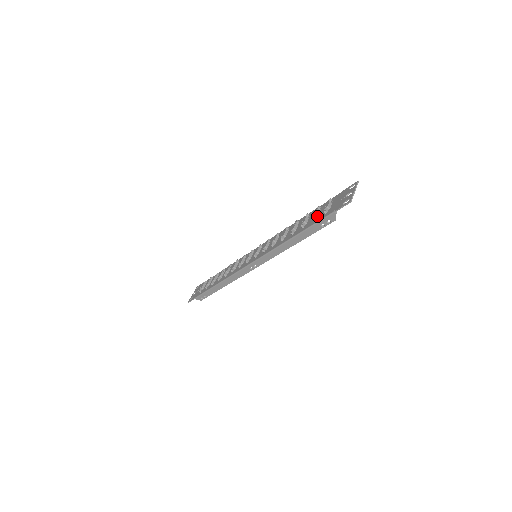
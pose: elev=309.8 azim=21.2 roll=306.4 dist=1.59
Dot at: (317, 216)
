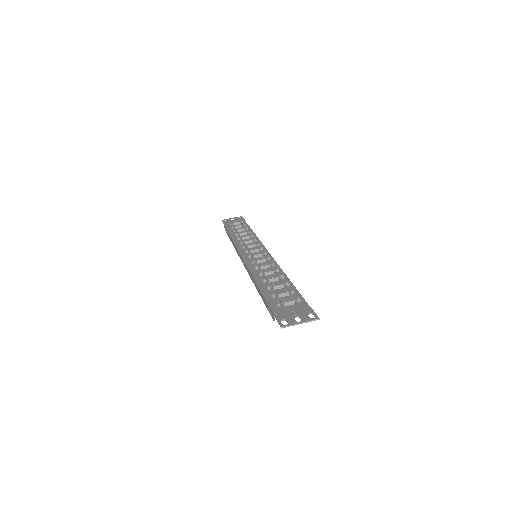
Dot at: (279, 297)
